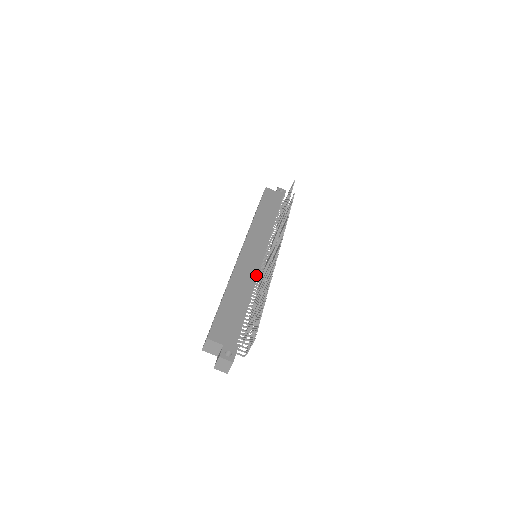
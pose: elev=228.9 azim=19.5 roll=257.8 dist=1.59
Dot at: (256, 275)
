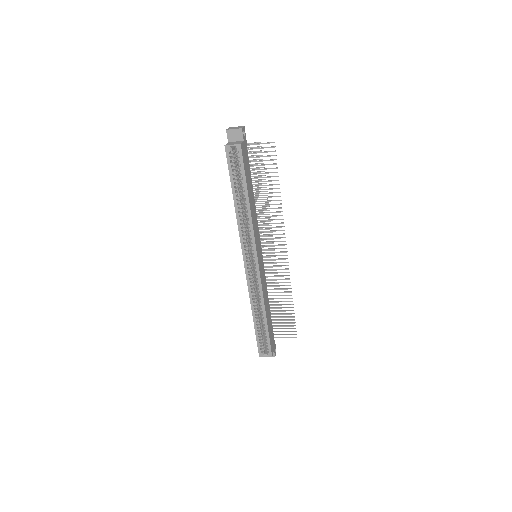
Dot at: occluded
